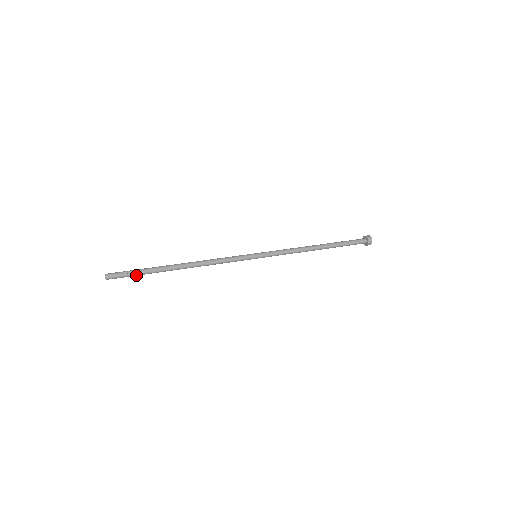
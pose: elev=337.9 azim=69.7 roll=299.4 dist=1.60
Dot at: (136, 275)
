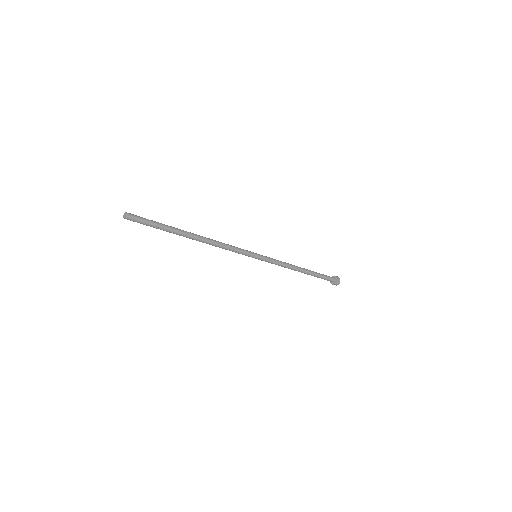
Dot at: (155, 225)
